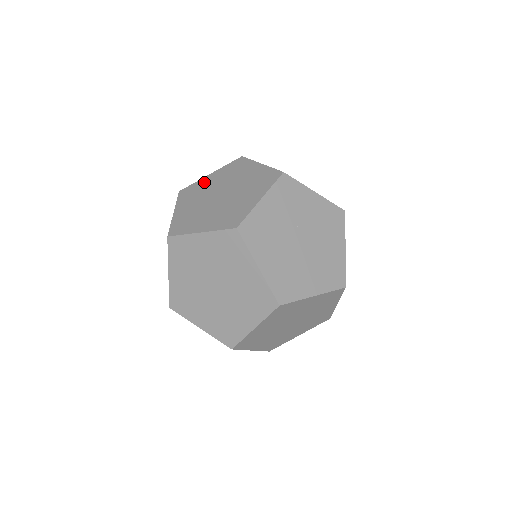
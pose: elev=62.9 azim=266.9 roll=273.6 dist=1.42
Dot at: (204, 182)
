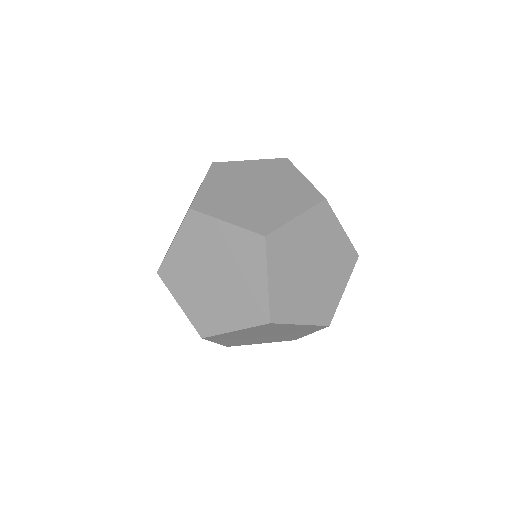
Dot at: (241, 166)
